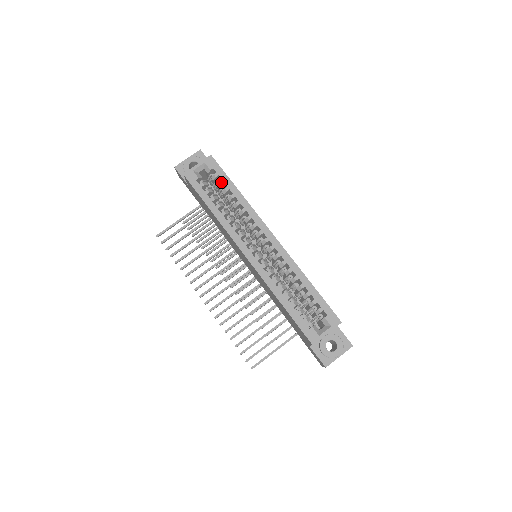
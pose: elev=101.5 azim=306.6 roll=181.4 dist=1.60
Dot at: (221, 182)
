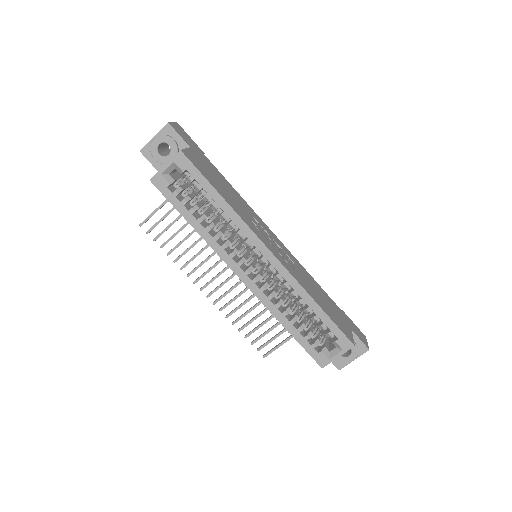
Dot at: (199, 188)
